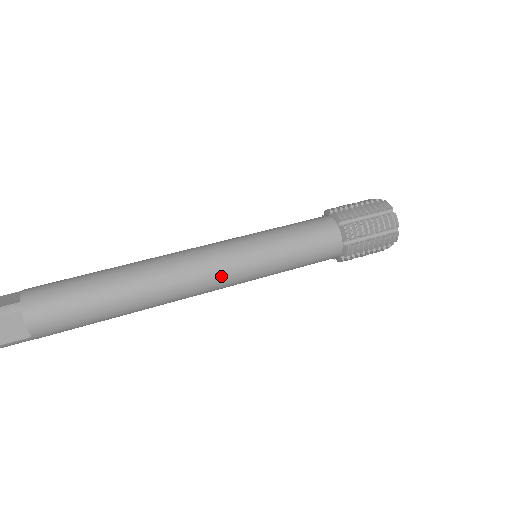
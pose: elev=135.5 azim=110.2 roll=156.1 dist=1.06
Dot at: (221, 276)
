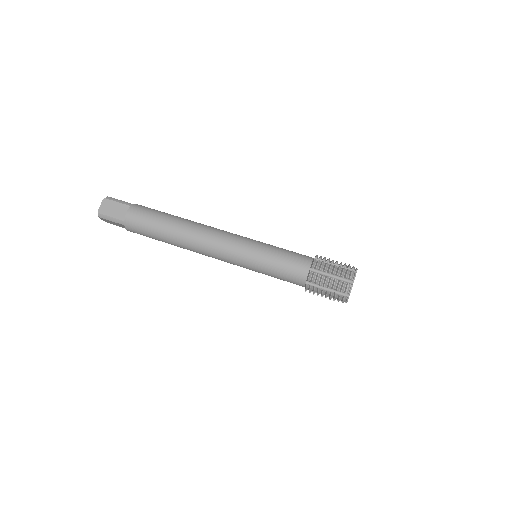
Dot at: occluded
